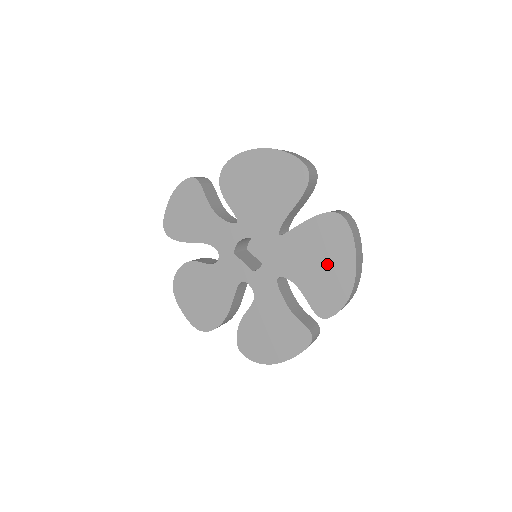
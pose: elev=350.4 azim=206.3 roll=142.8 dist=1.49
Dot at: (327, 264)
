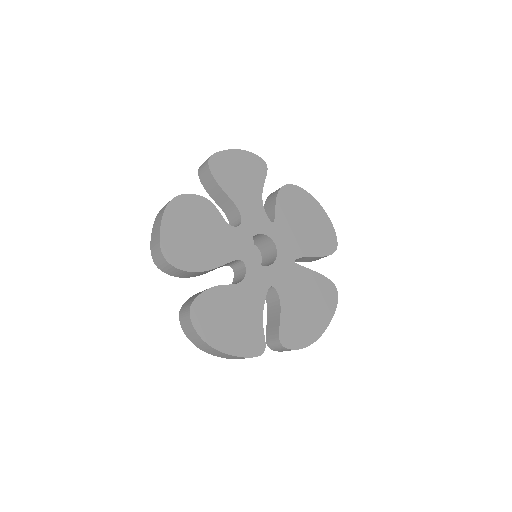
Dot at: (311, 311)
